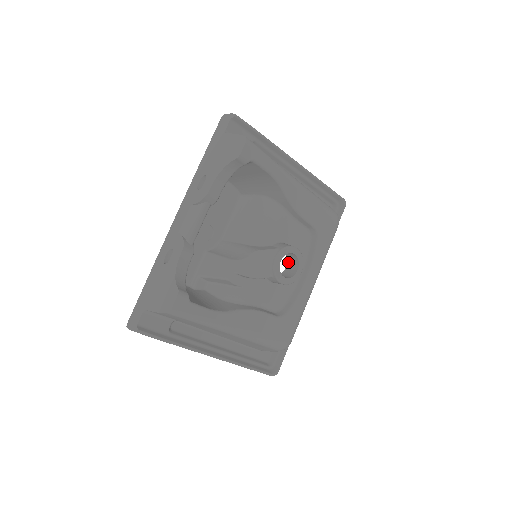
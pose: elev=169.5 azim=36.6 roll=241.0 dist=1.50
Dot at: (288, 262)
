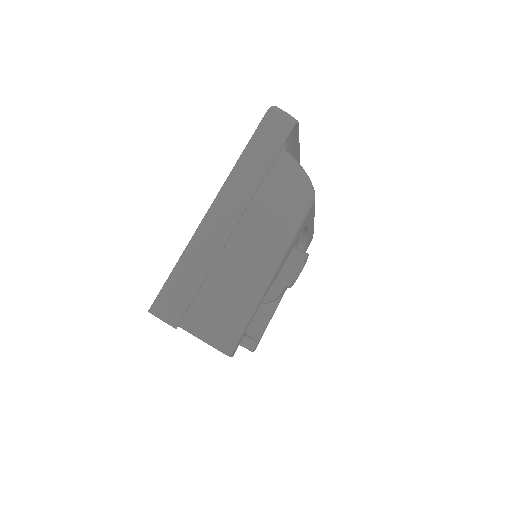
Dot at: occluded
